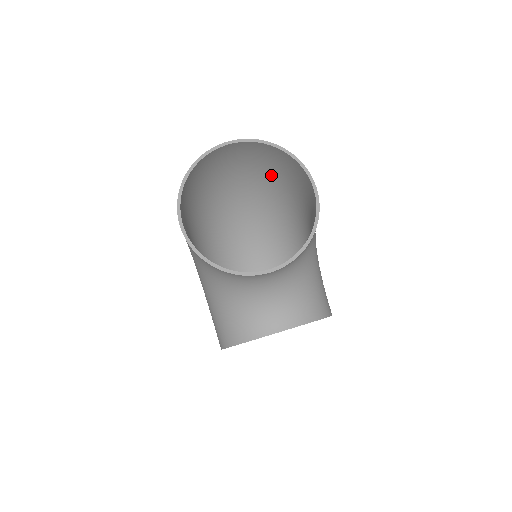
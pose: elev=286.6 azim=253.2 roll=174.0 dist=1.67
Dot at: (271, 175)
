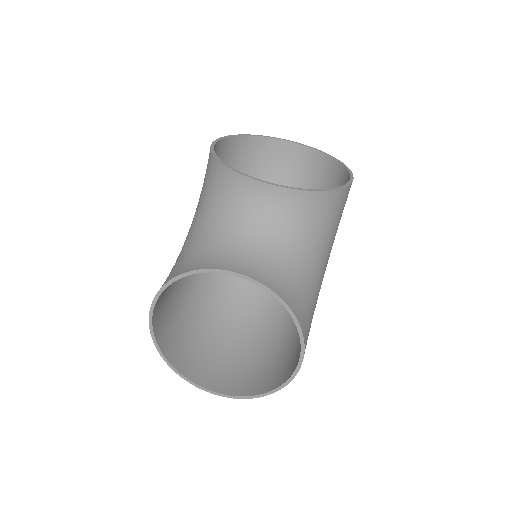
Dot at: occluded
